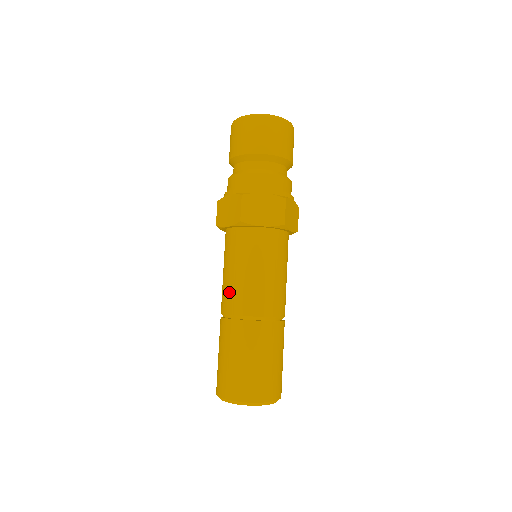
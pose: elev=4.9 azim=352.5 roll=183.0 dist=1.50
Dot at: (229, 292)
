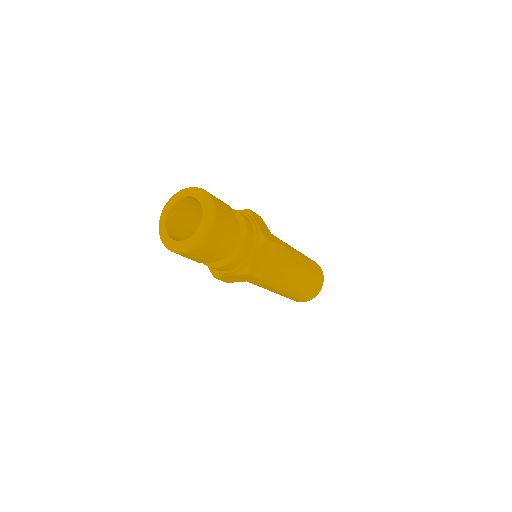
Dot at: occluded
